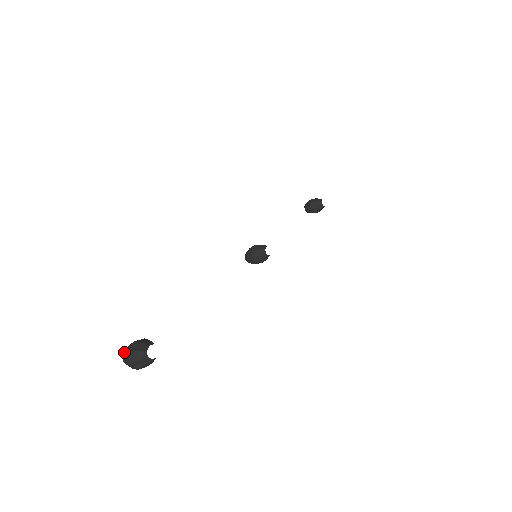
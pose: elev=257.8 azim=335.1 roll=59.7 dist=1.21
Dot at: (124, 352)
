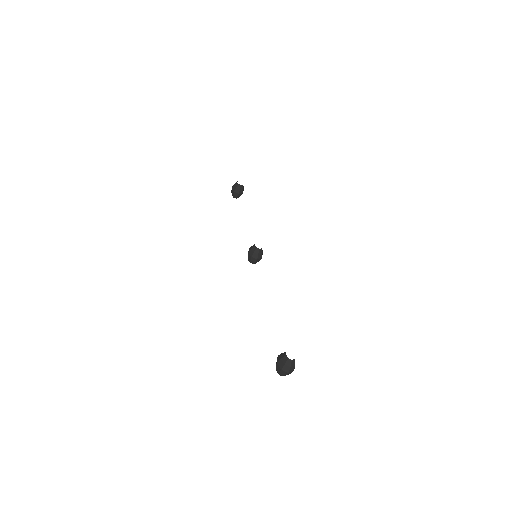
Dot at: (278, 372)
